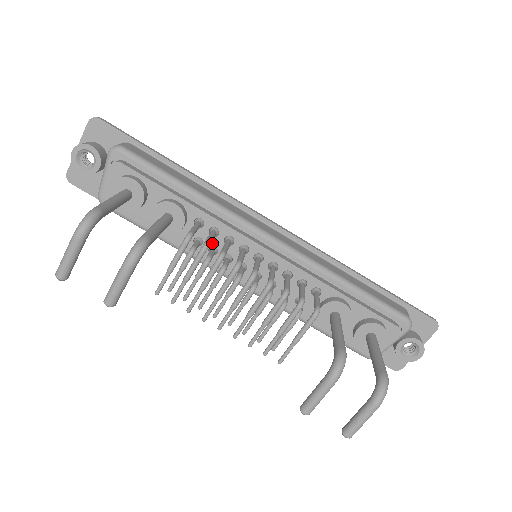
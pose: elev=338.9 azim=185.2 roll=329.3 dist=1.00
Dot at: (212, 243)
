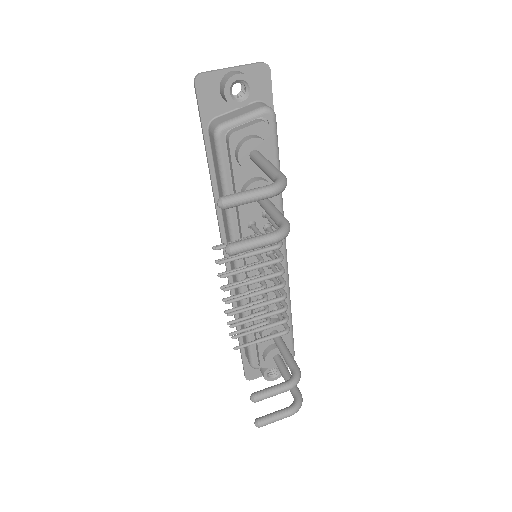
Dot at: occluded
